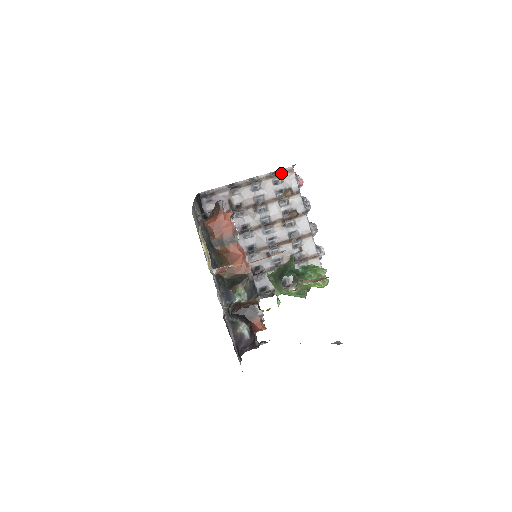
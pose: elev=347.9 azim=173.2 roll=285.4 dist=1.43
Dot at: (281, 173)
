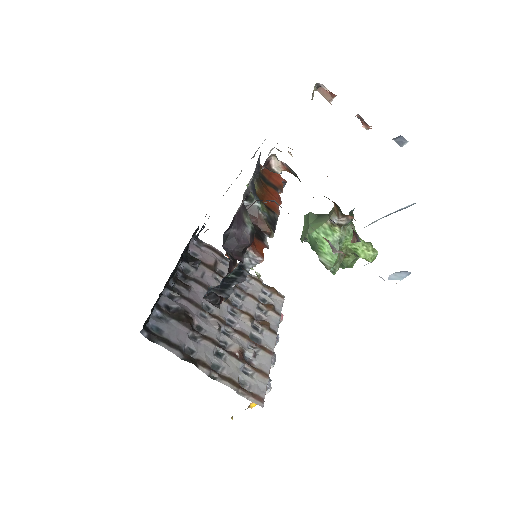
Dot at: (273, 290)
